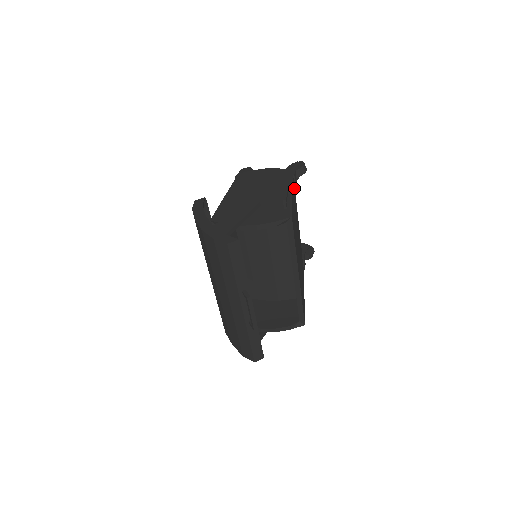
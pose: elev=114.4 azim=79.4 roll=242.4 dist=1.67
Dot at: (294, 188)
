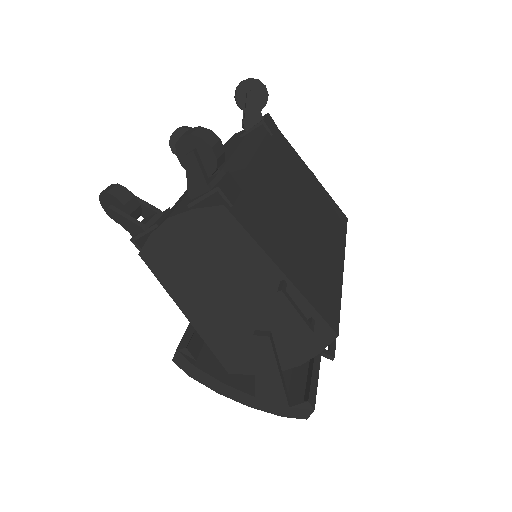
Dot at: (240, 199)
